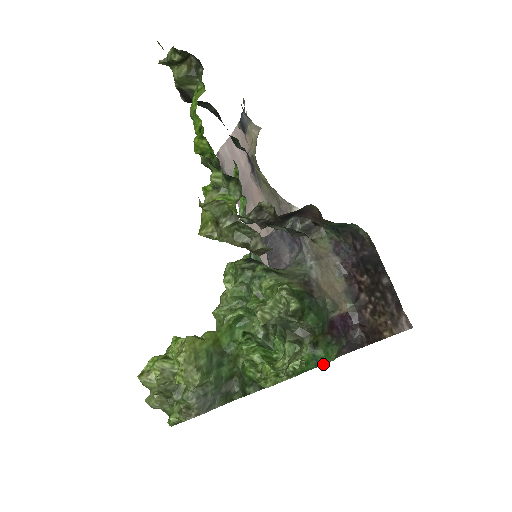
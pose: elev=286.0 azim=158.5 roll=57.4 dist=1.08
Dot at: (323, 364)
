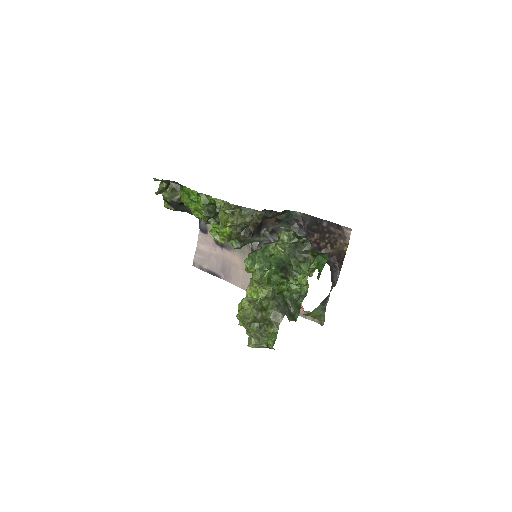
Dot at: (325, 263)
